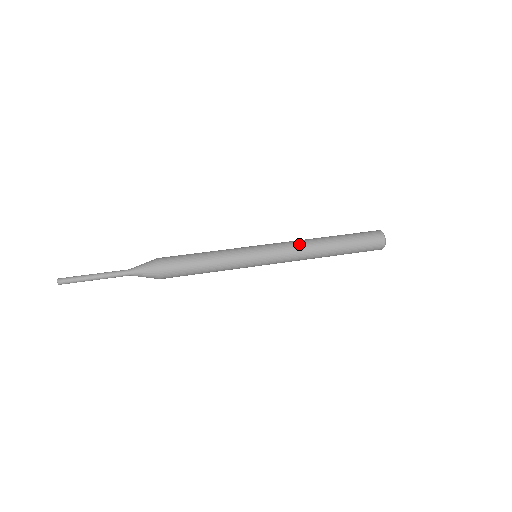
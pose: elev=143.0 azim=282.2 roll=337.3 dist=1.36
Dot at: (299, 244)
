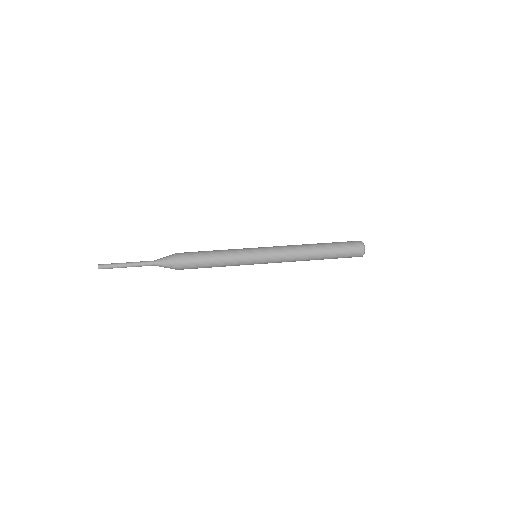
Dot at: (292, 249)
